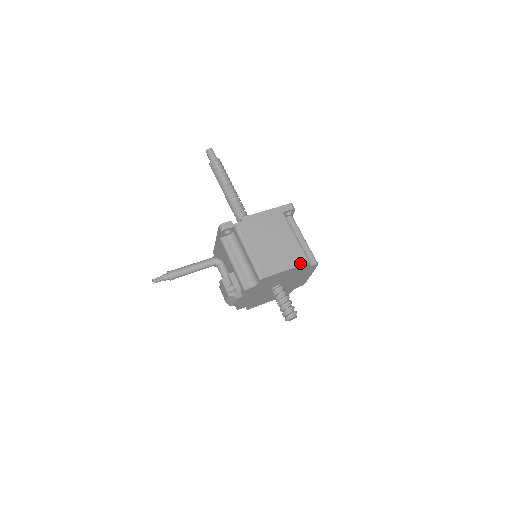
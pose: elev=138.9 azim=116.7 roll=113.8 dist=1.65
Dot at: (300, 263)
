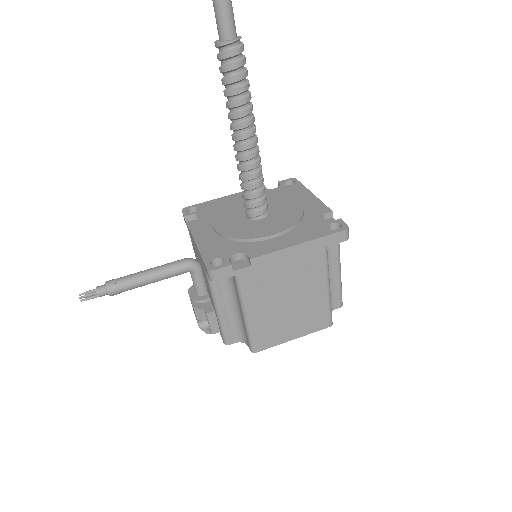
Dot at: (318, 329)
